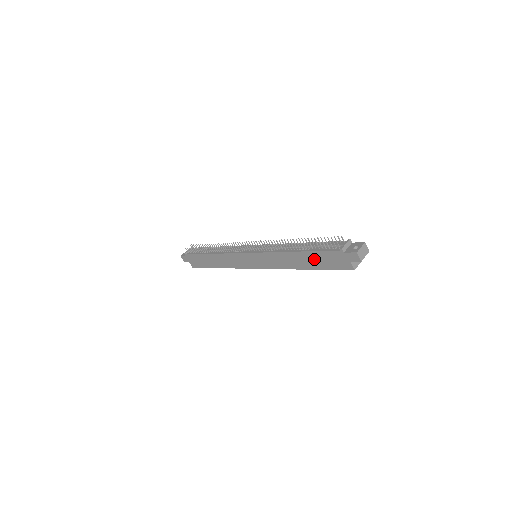
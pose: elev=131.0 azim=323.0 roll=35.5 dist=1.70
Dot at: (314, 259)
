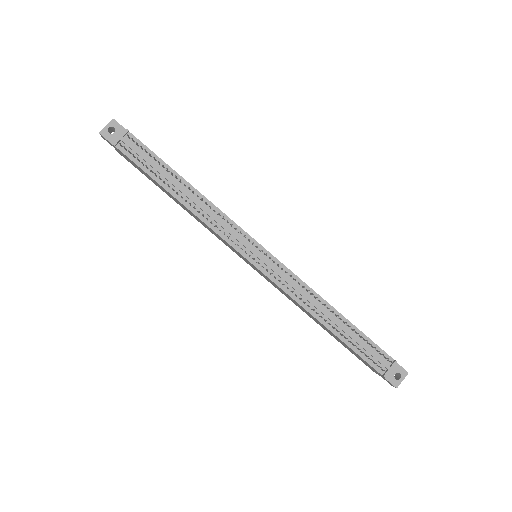
Dot at: (342, 342)
